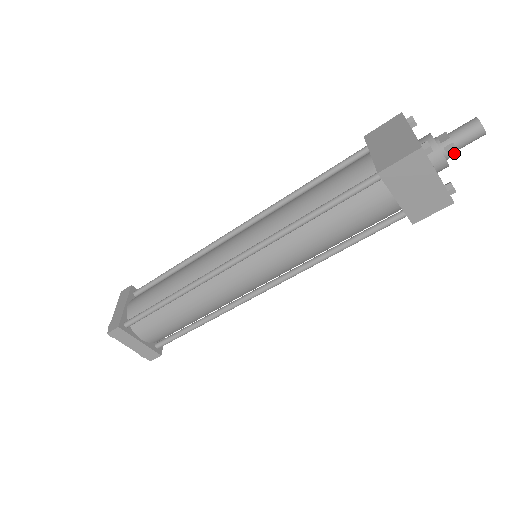
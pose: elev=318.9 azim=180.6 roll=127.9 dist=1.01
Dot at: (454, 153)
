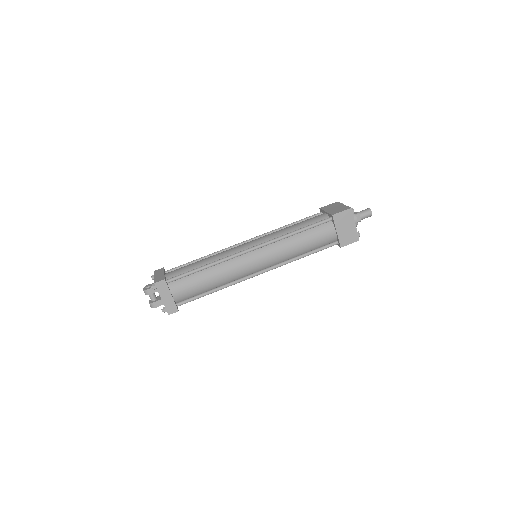
Dot at: (360, 220)
